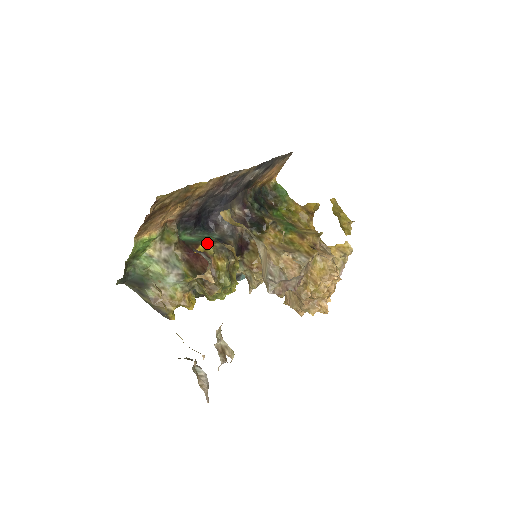
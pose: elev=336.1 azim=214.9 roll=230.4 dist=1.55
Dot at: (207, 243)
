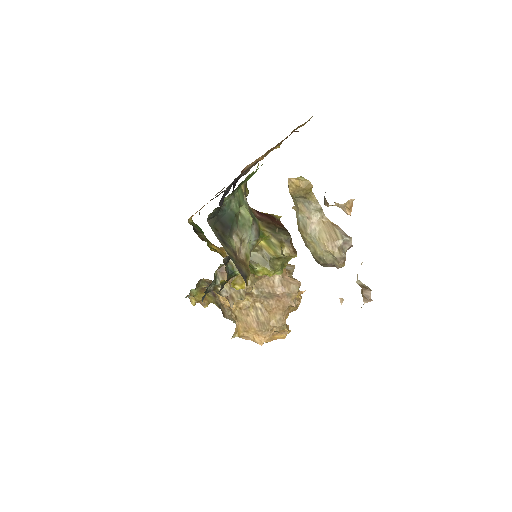
Dot at: occluded
